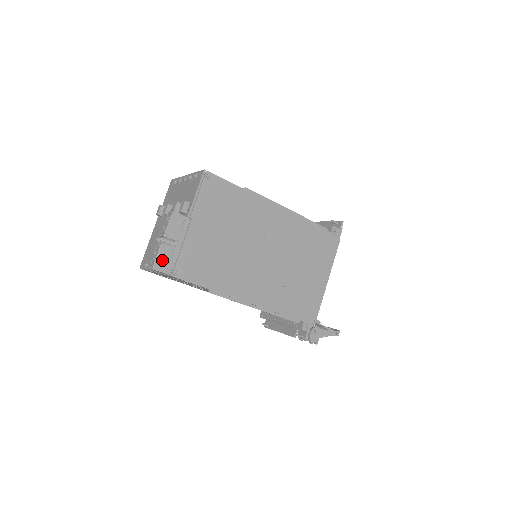
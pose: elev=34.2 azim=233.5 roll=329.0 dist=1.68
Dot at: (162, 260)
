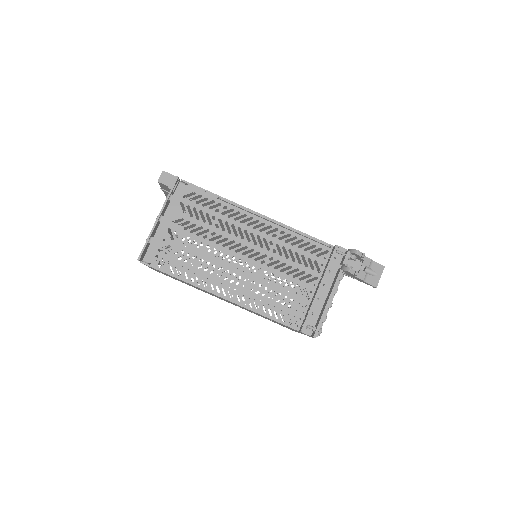
Dot at: occluded
